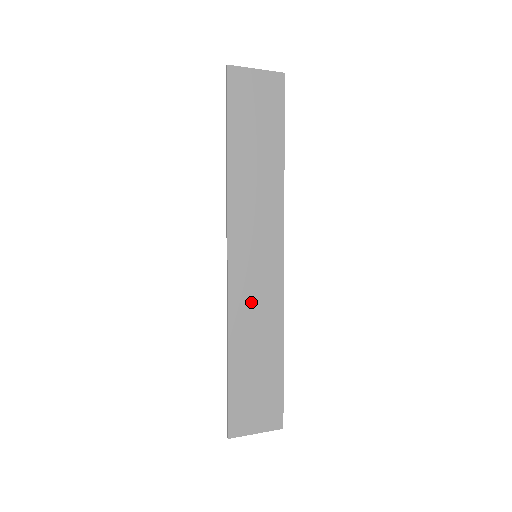
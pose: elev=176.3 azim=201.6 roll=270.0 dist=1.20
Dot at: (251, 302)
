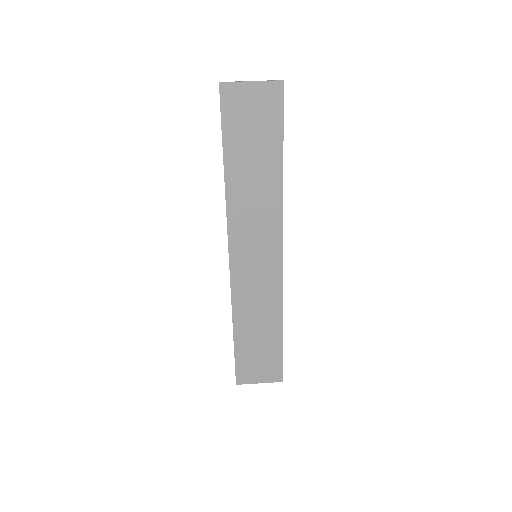
Dot at: (252, 292)
